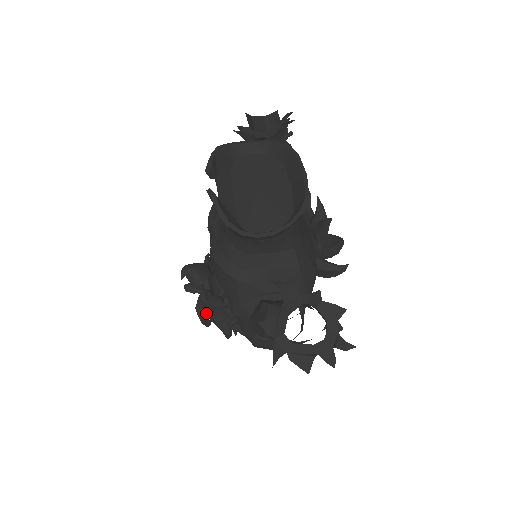
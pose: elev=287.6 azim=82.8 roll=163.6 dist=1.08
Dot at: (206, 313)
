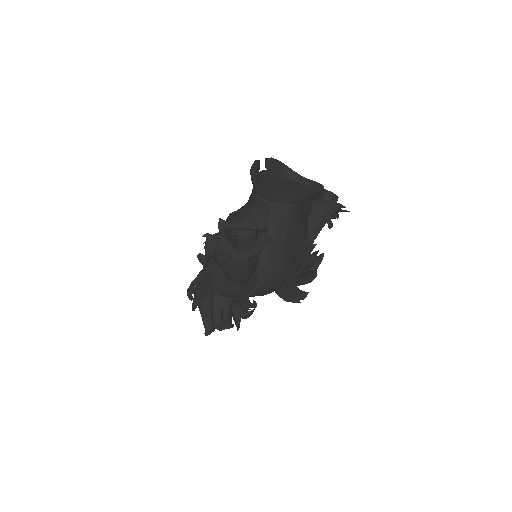
Dot at: occluded
